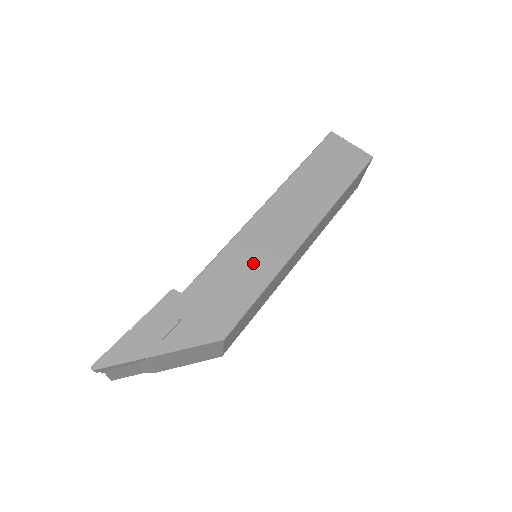
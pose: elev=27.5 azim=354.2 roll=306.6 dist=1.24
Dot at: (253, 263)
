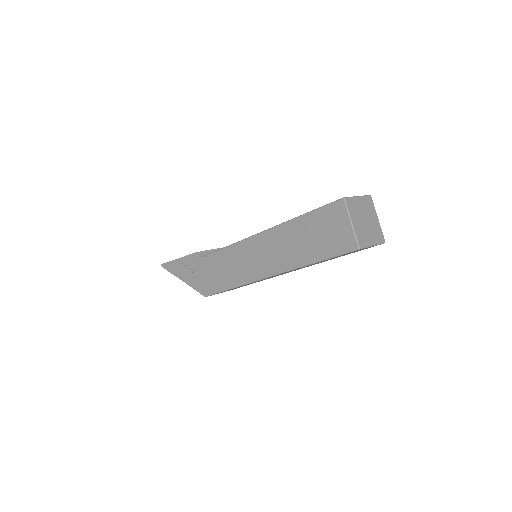
Dot at: (233, 269)
